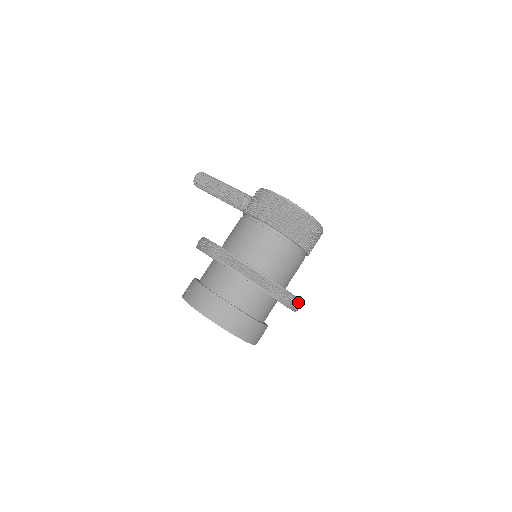
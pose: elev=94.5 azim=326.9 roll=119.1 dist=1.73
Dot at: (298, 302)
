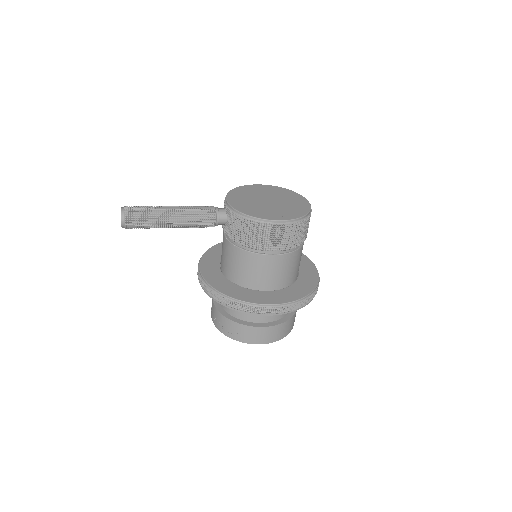
Dot at: occluded
